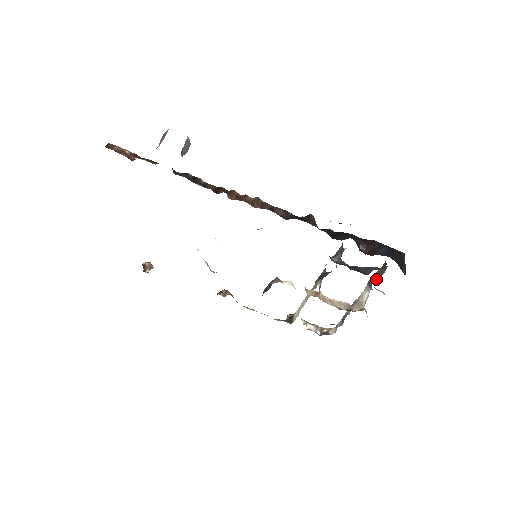
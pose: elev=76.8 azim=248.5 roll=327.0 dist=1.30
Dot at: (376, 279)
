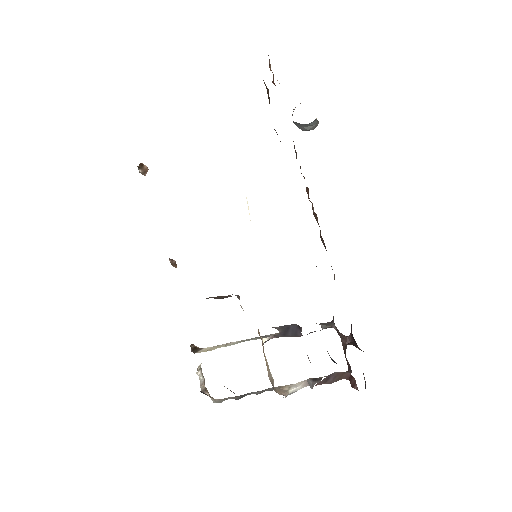
Dot at: (325, 379)
